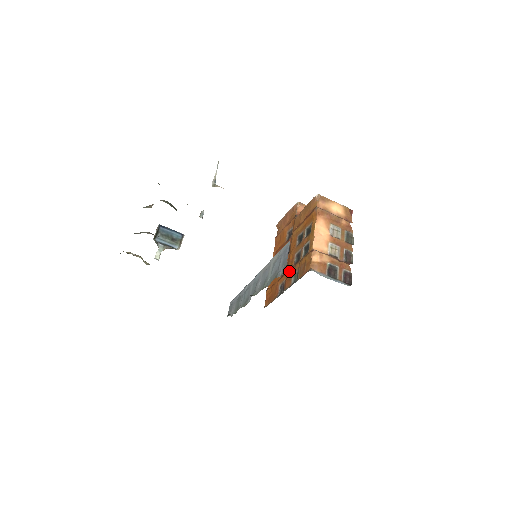
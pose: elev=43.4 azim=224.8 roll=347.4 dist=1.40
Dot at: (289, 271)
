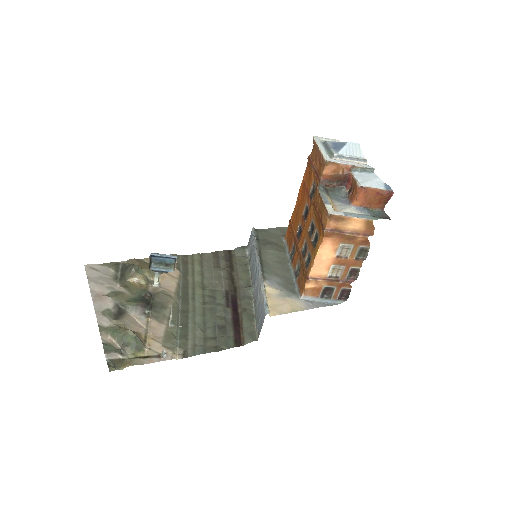
Dot at: (297, 251)
